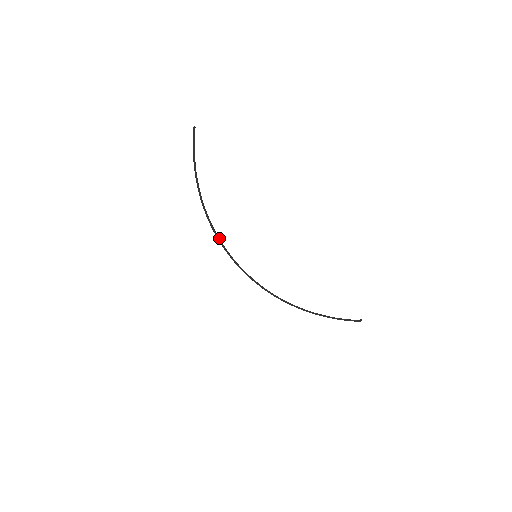
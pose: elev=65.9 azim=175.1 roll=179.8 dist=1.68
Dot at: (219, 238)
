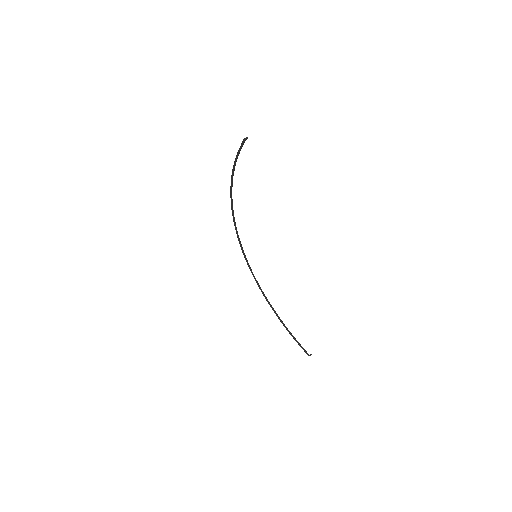
Dot at: occluded
